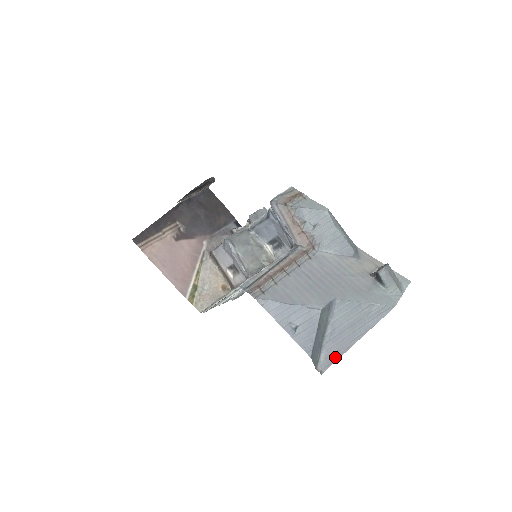
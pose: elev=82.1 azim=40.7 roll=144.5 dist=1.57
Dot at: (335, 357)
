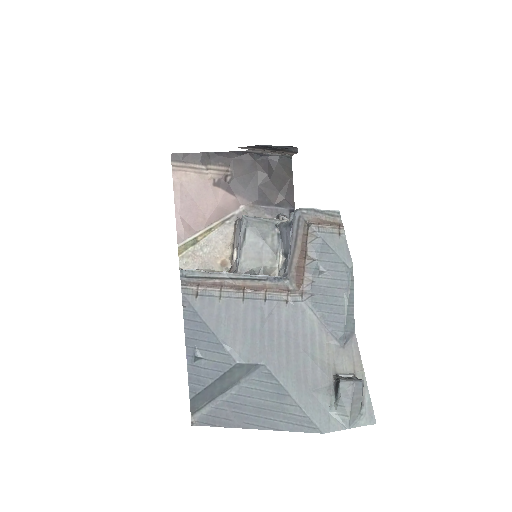
Dot at: (218, 422)
